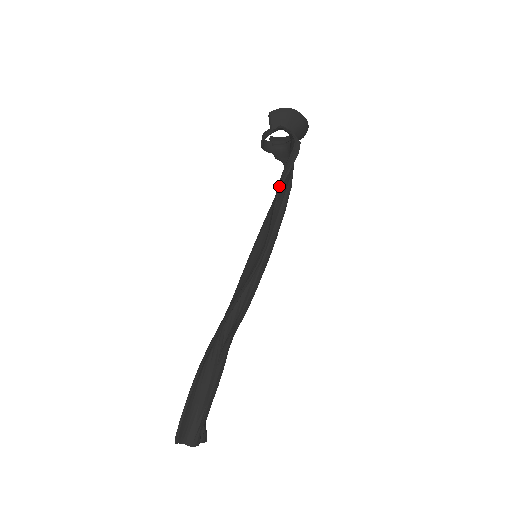
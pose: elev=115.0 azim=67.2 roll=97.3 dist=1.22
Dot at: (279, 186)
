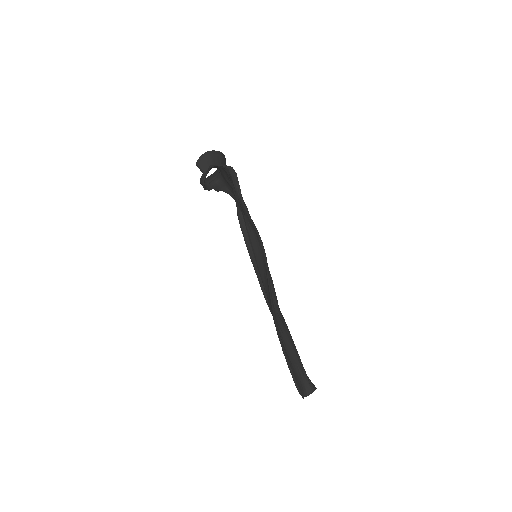
Dot at: (241, 201)
